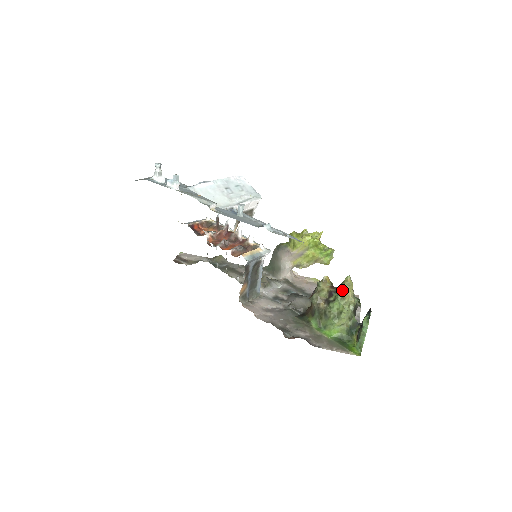
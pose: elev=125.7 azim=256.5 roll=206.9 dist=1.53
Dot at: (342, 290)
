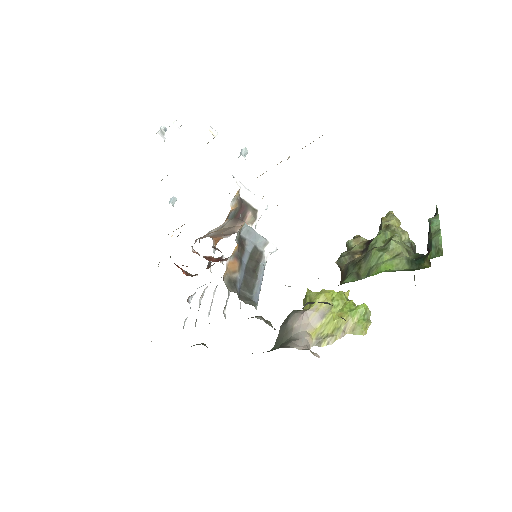
Dot at: (384, 222)
